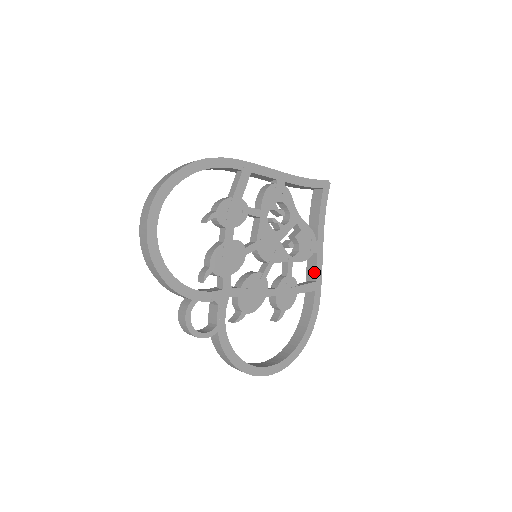
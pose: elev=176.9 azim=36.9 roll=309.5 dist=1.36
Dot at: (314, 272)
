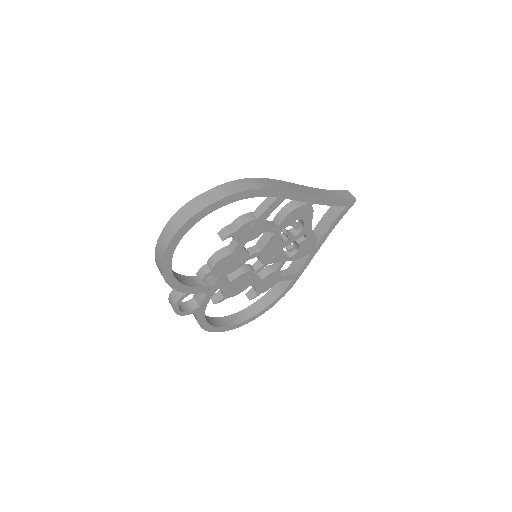
Dot at: (301, 265)
